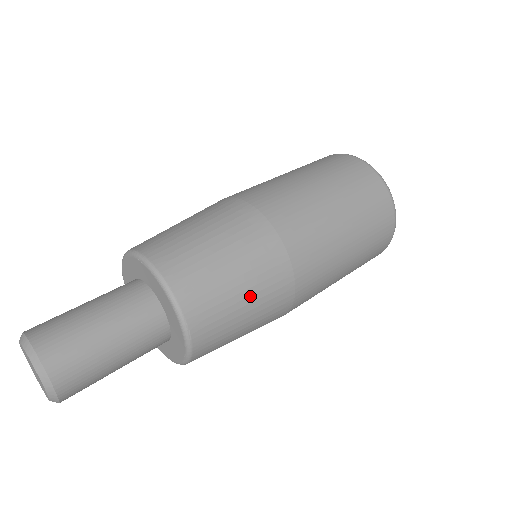
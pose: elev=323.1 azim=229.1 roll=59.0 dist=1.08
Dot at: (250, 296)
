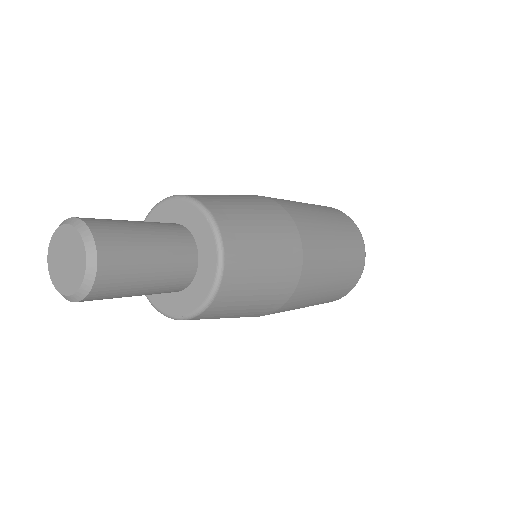
Dot at: (258, 300)
